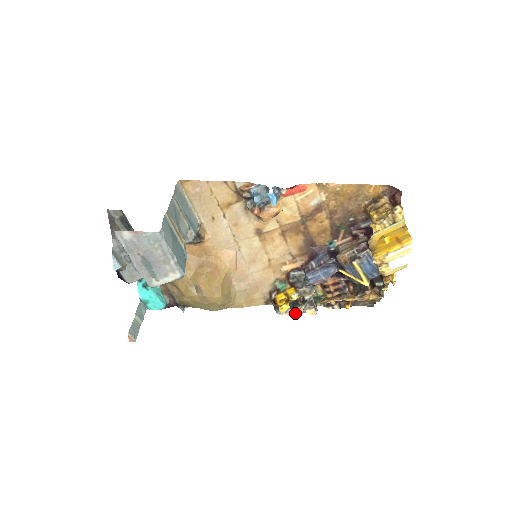
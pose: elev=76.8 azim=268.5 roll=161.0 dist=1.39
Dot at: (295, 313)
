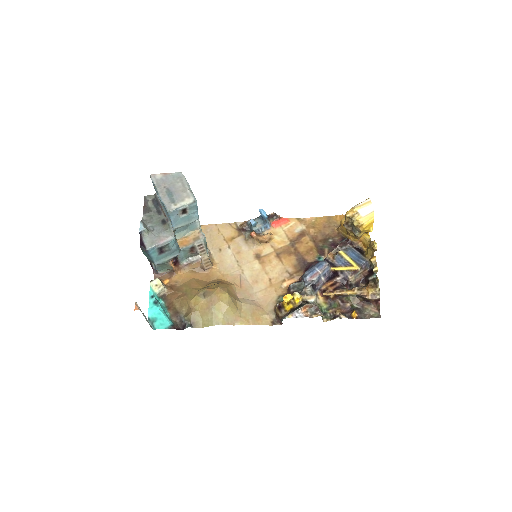
Dot at: (302, 316)
